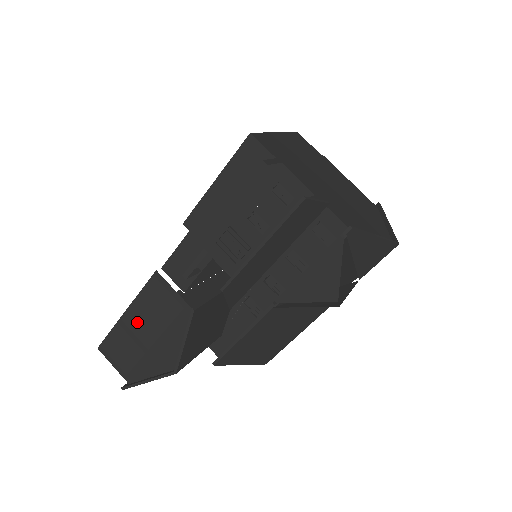
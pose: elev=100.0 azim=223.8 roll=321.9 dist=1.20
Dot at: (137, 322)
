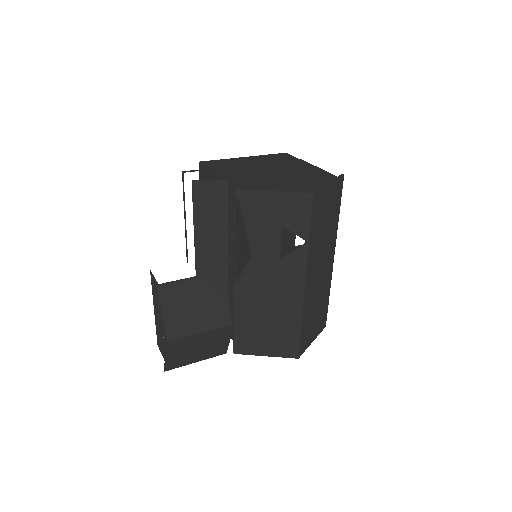
Dot at: (157, 313)
